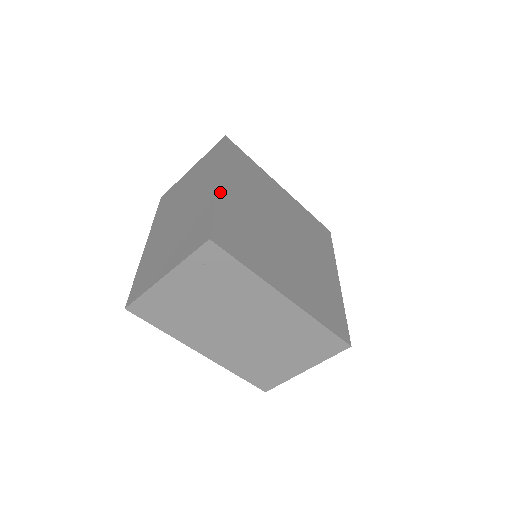
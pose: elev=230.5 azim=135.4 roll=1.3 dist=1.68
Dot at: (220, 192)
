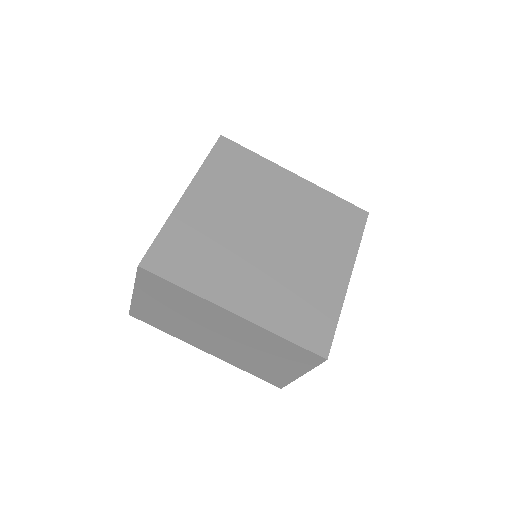
Dot at: (179, 208)
